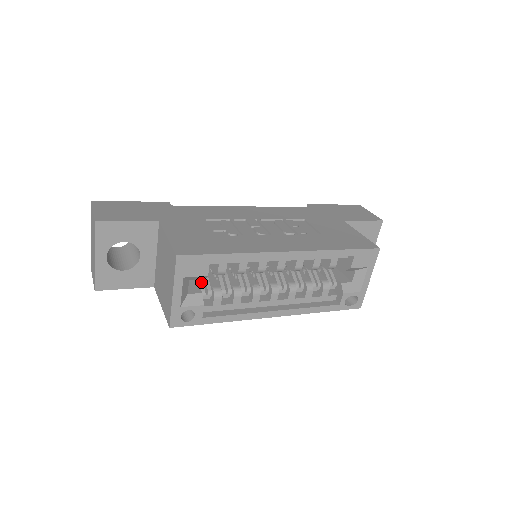
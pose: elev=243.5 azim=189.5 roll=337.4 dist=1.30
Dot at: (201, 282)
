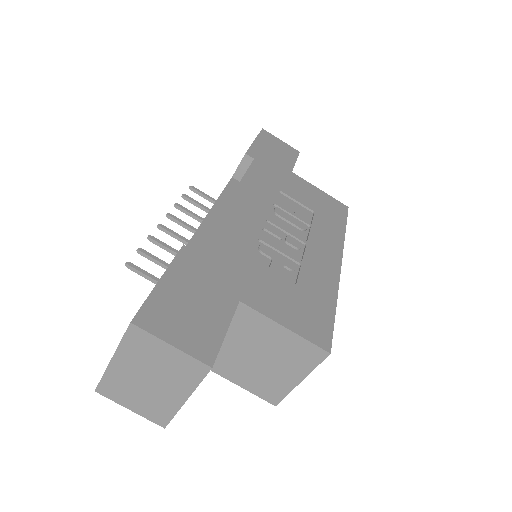
Dot at: occluded
